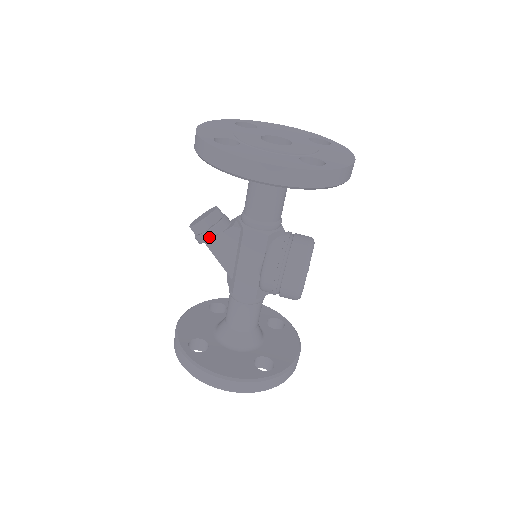
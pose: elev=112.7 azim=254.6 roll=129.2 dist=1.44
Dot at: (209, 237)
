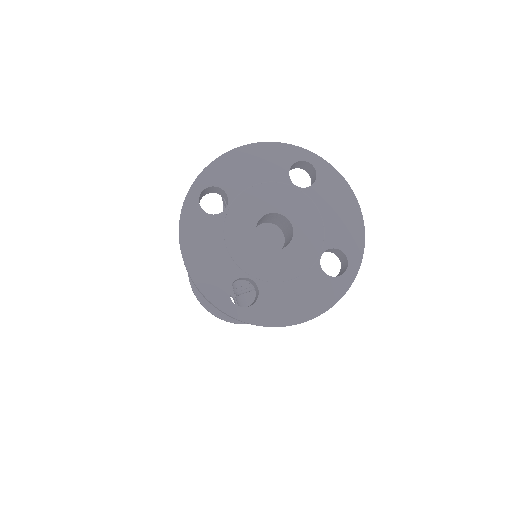
Dot at: occluded
